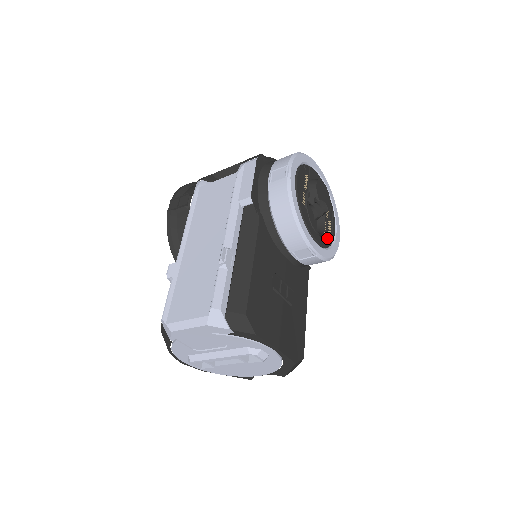
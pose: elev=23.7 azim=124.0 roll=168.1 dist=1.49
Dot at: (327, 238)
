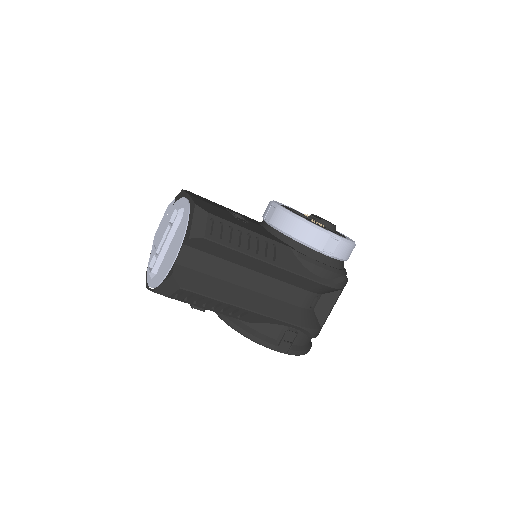
Dot at: occluded
